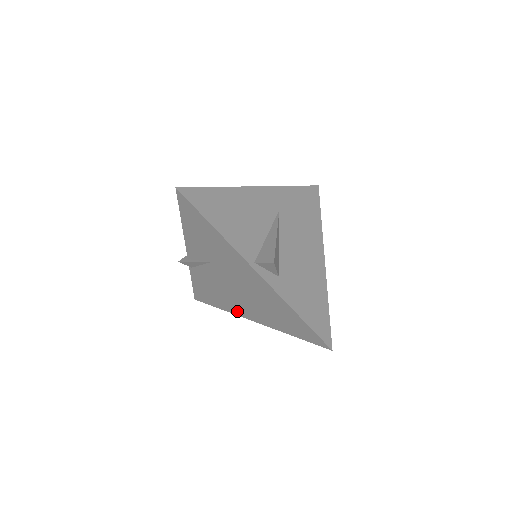
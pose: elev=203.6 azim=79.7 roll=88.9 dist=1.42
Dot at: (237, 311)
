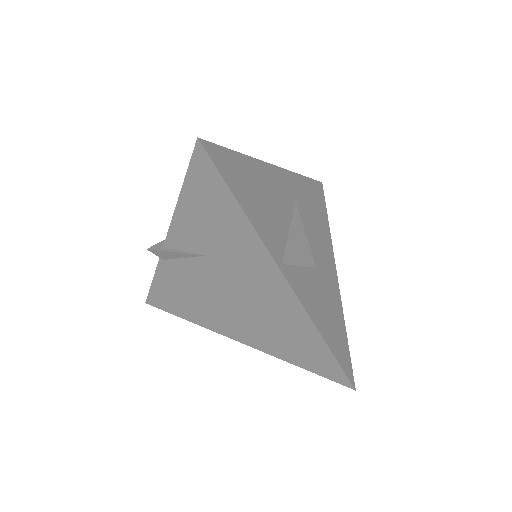
Dot at: (215, 325)
